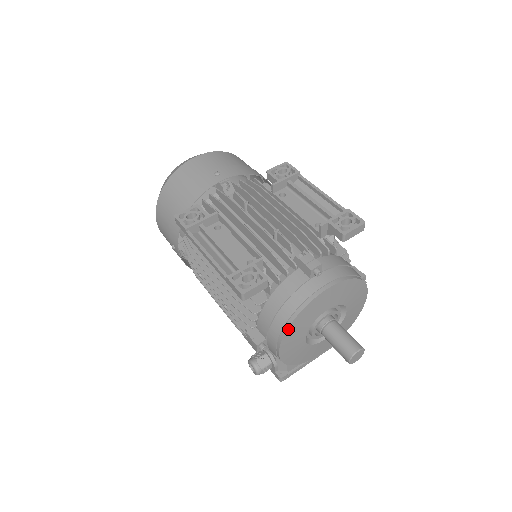
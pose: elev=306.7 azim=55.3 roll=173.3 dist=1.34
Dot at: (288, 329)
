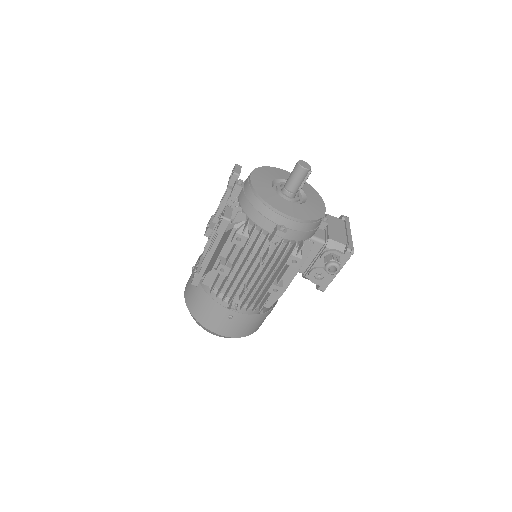
Dot at: (265, 201)
